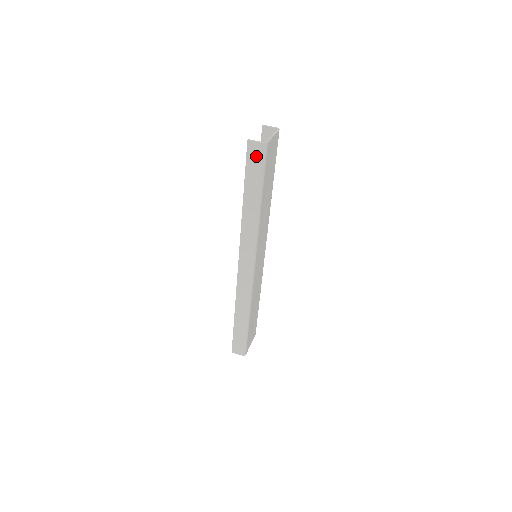
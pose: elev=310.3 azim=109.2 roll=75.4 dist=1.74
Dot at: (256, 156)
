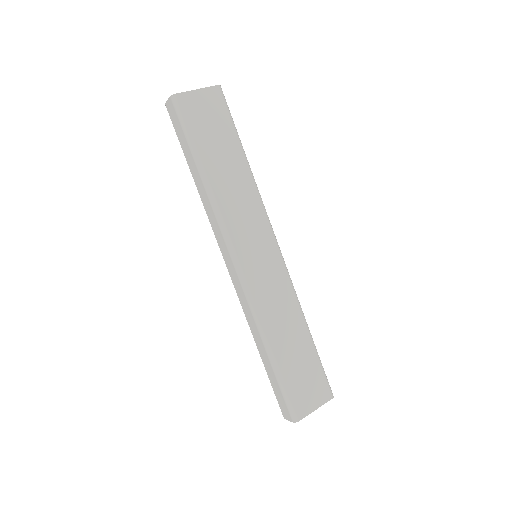
Dot at: (174, 116)
